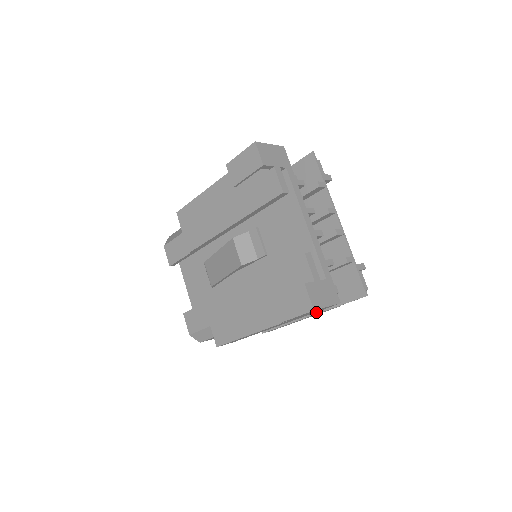
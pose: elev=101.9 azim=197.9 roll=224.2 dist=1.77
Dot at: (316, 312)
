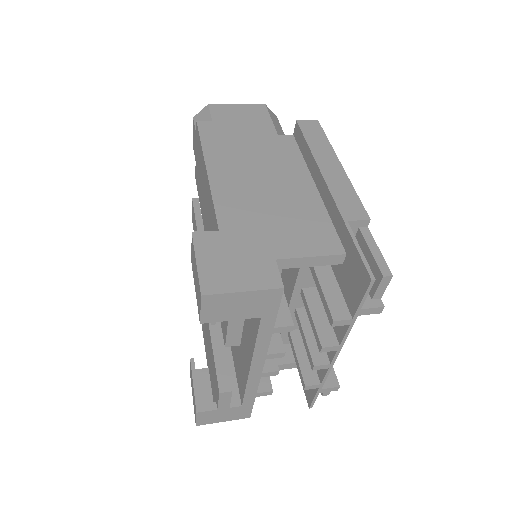
Dot at: occluded
